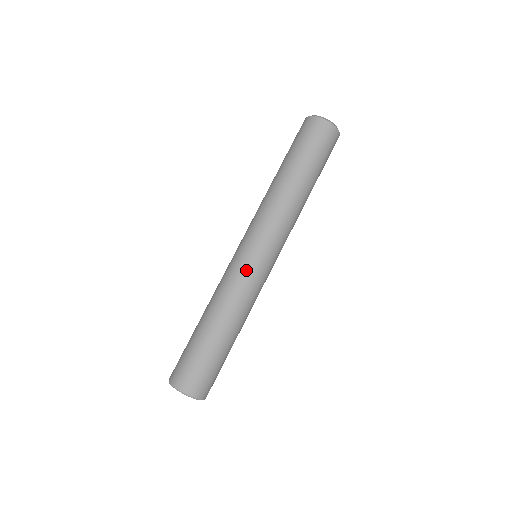
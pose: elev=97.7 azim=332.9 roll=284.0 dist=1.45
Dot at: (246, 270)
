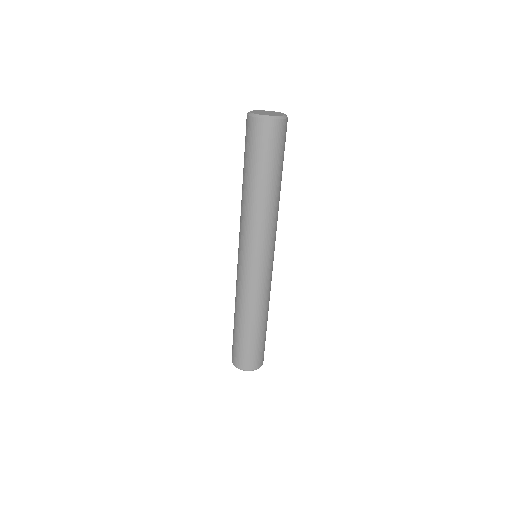
Dot at: (266, 278)
